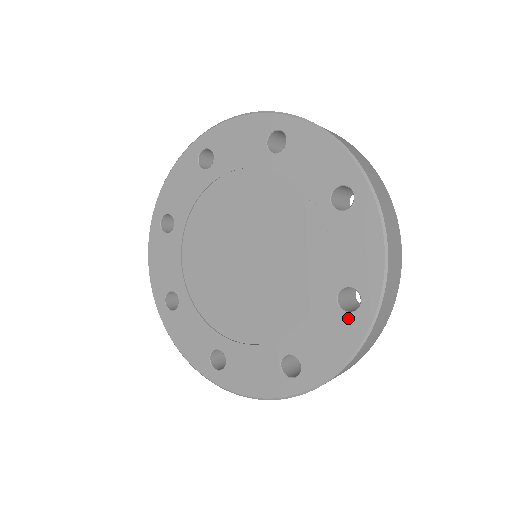
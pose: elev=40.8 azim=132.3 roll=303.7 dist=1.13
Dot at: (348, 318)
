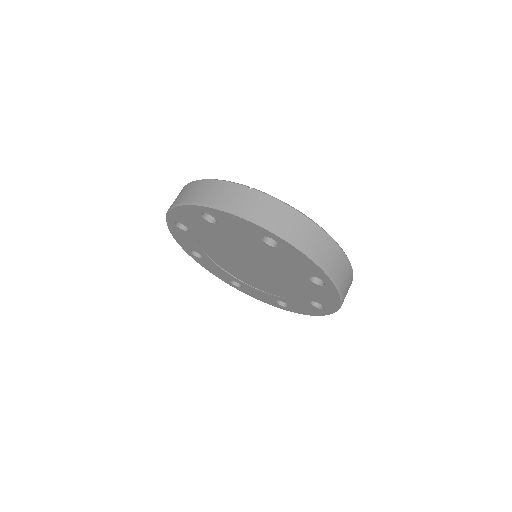
Dot at: (316, 309)
